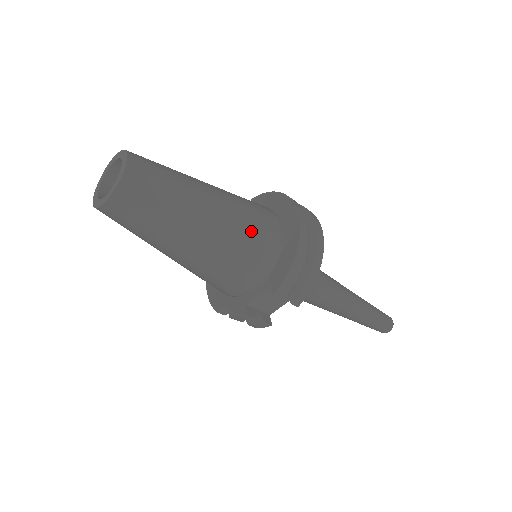
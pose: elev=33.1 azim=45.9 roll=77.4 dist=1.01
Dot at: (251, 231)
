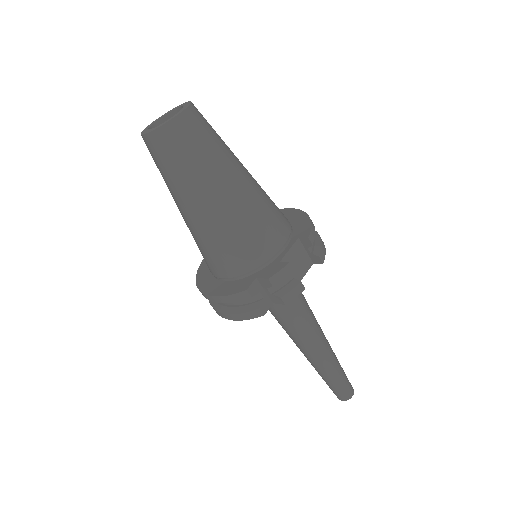
Dot at: occluded
